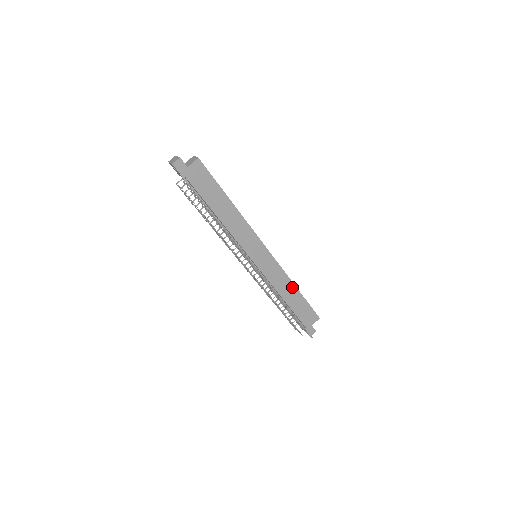
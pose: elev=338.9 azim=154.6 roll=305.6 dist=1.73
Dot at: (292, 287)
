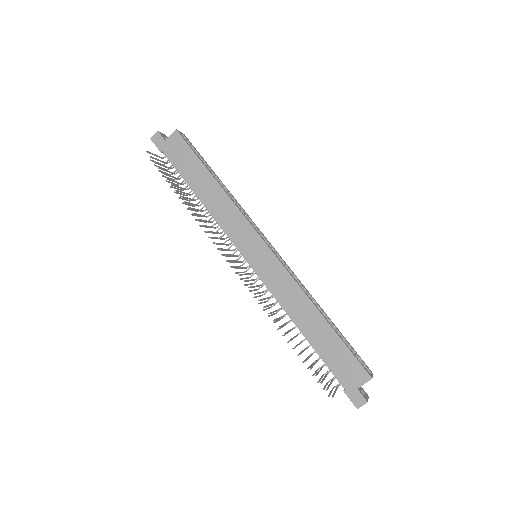
Dot at: (312, 310)
